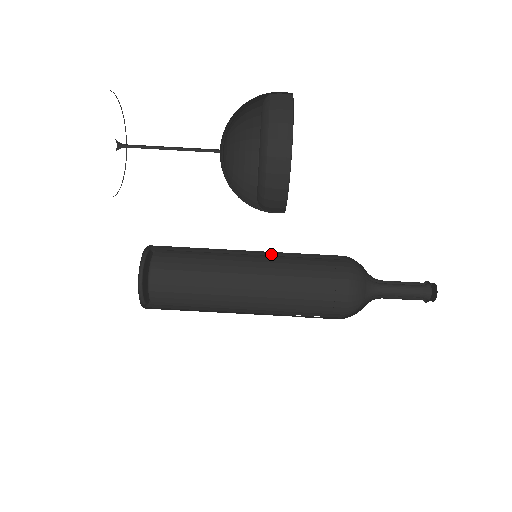
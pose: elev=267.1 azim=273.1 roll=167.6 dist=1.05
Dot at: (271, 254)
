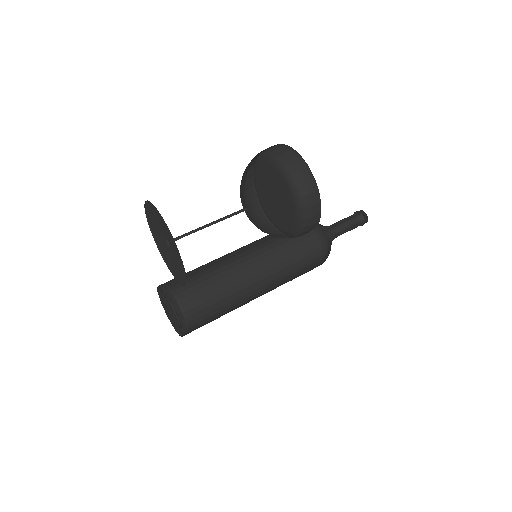
Dot at: (250, 244)
